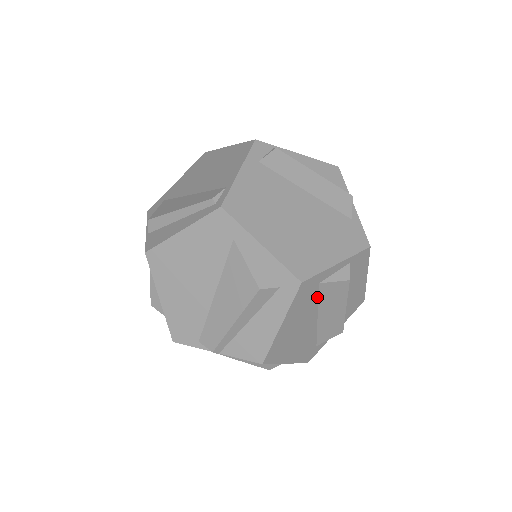
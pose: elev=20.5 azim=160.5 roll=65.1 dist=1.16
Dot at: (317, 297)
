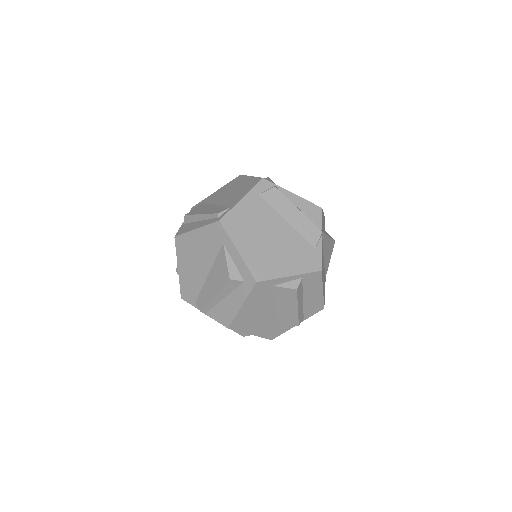
Dot at: (273, 295)
